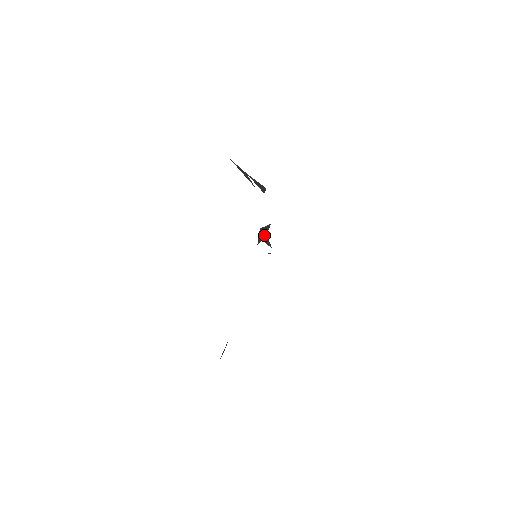
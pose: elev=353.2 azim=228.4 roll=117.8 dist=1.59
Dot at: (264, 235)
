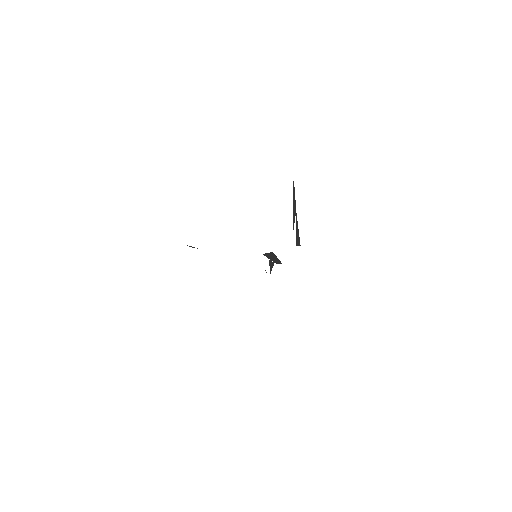
Dot at: (272, 260)
